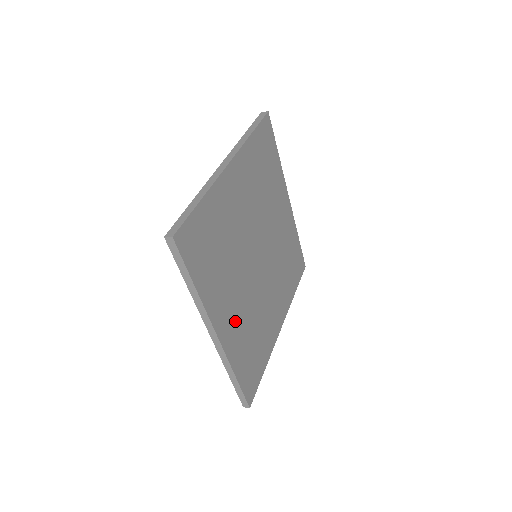
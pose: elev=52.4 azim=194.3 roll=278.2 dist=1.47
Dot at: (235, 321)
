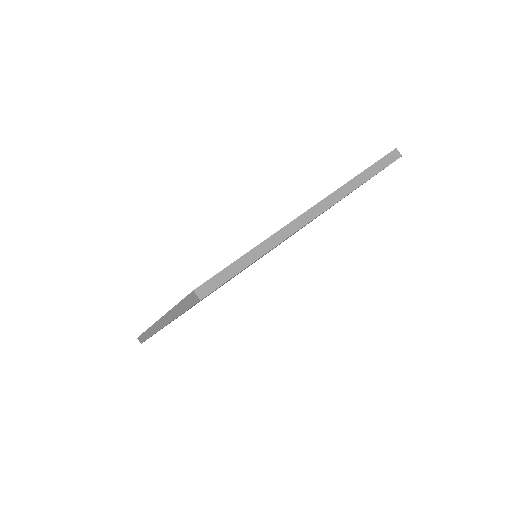
Dot at: occluded
